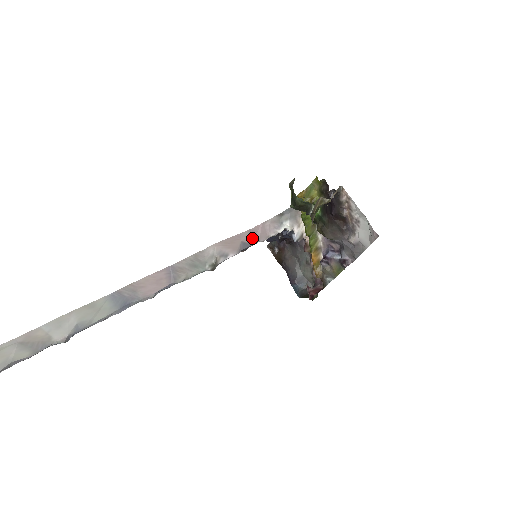
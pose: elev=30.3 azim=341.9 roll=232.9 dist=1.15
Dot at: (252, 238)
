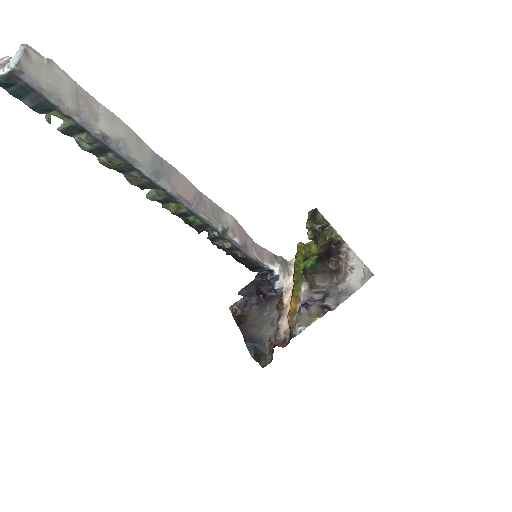
Dot at: (252, 249)
